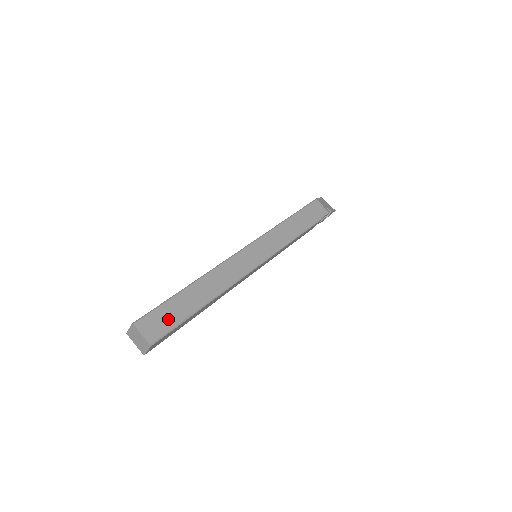
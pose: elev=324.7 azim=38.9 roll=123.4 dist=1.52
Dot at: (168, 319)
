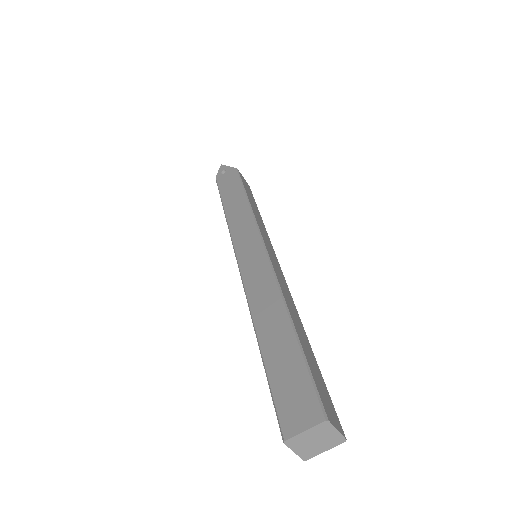
Dot at: (323, 388)
